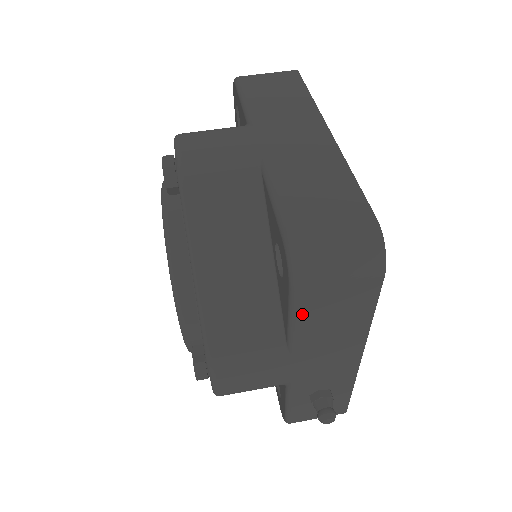
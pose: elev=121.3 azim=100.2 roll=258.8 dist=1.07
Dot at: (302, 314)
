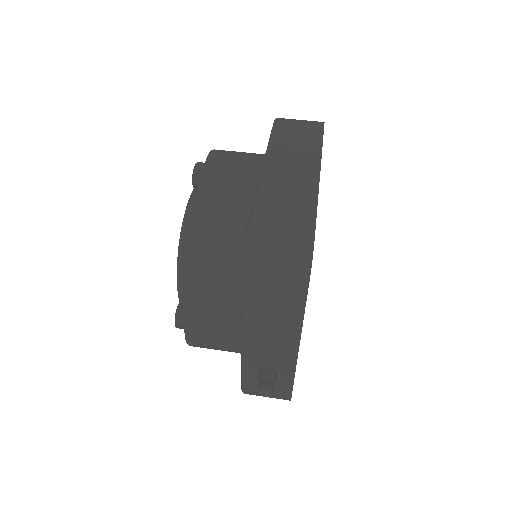
Dot at: (249, 293)
